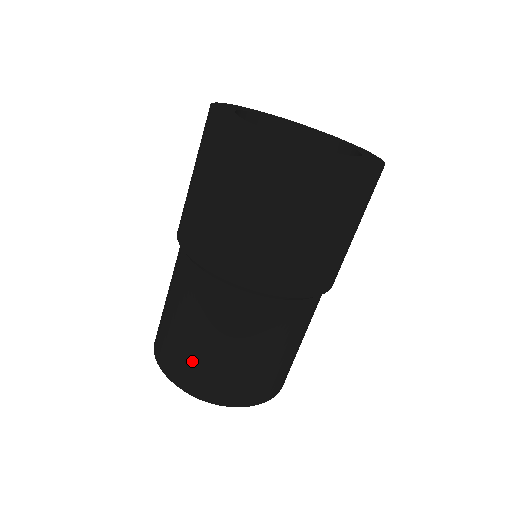
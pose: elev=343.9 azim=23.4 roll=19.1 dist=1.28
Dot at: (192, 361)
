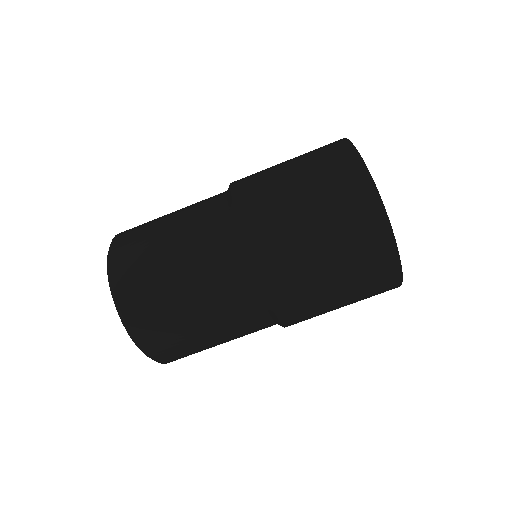
Dot at: (144, 252)
